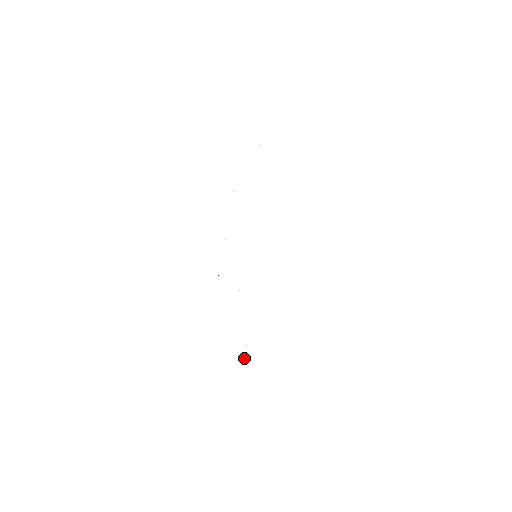
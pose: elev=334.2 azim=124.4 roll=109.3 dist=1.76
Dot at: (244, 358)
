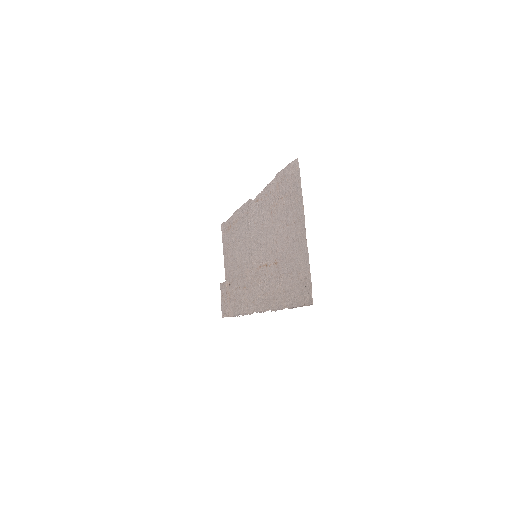
Dot at: occluded
